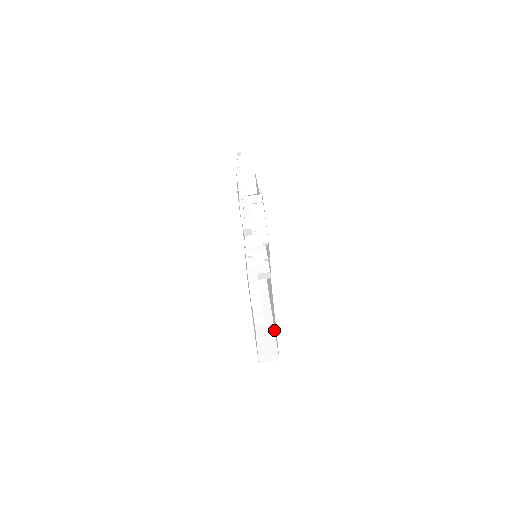
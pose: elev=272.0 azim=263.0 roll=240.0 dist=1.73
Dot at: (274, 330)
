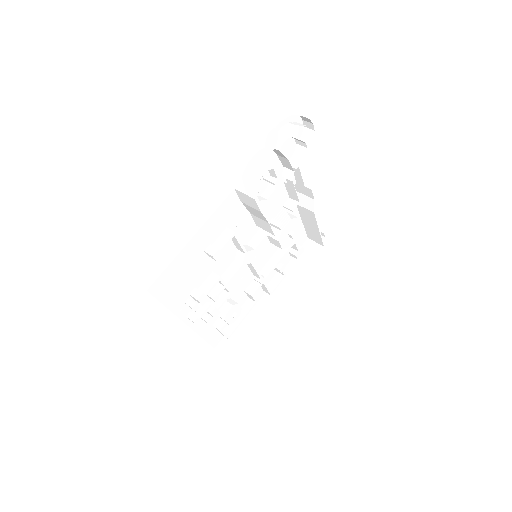
Dot at: occluded
